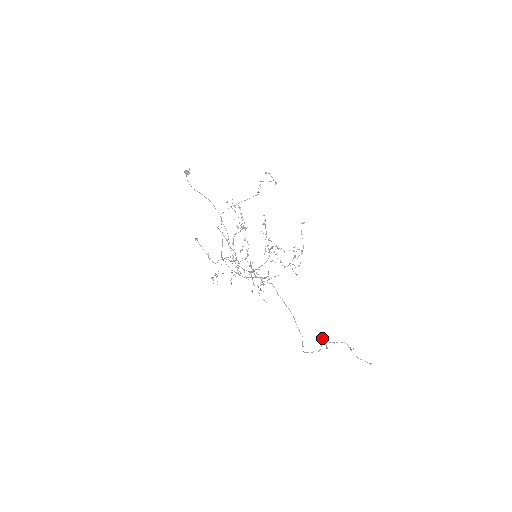
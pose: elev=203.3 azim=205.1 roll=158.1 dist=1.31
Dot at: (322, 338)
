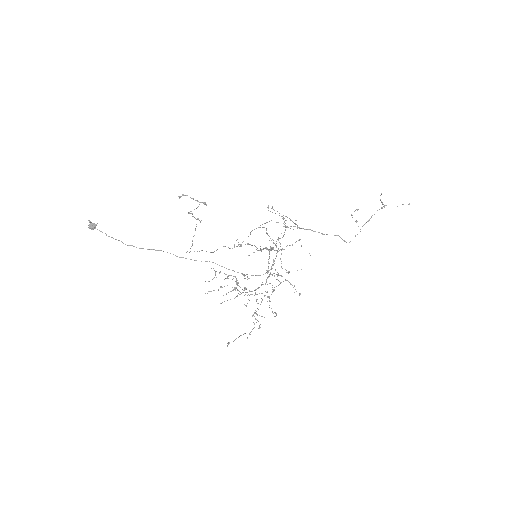
Dot at: (352, 217)
